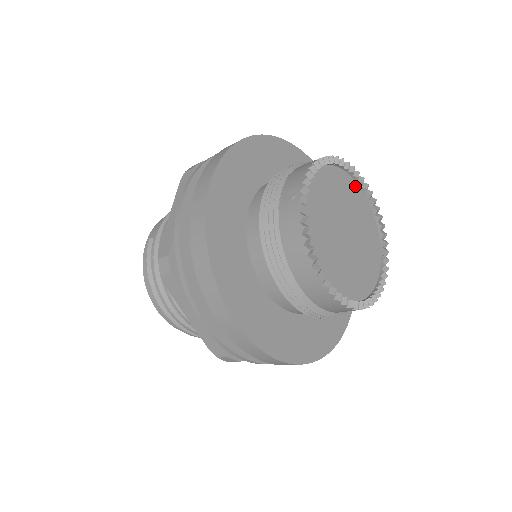
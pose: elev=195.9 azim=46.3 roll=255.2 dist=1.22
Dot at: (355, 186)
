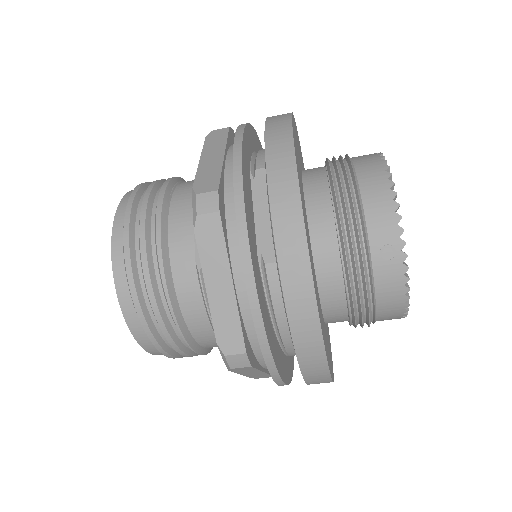
Dot at: occluded
